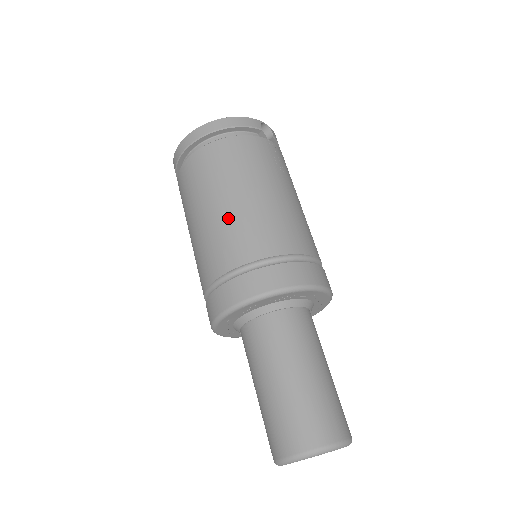
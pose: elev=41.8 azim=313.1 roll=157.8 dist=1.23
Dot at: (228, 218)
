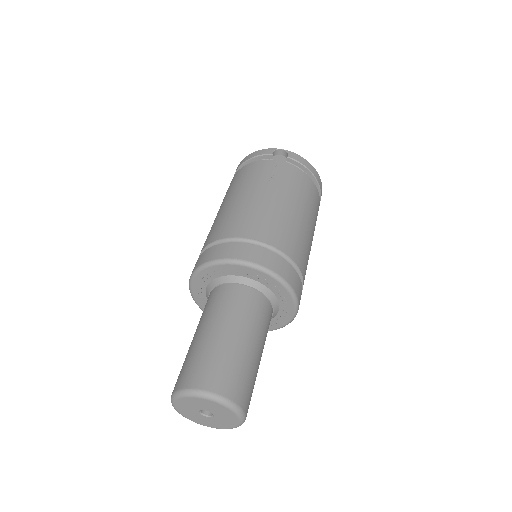
Dot at: (213, 223)
